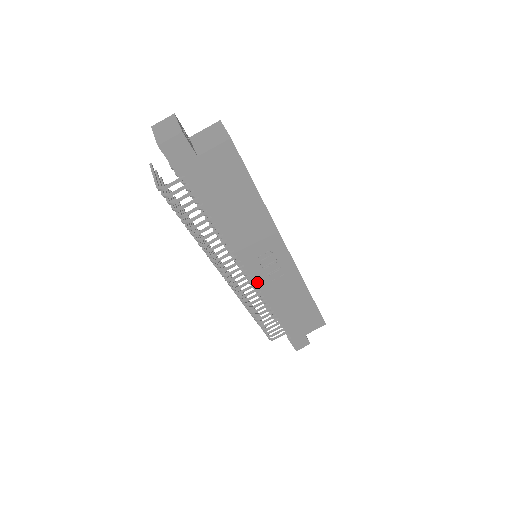
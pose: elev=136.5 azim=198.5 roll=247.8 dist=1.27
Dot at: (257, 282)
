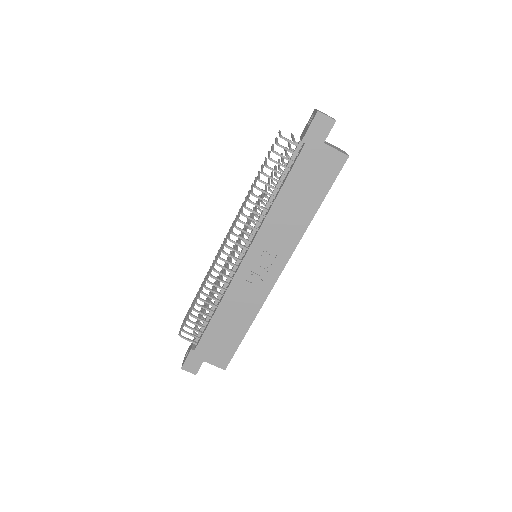
Dot at: (240, 269)
